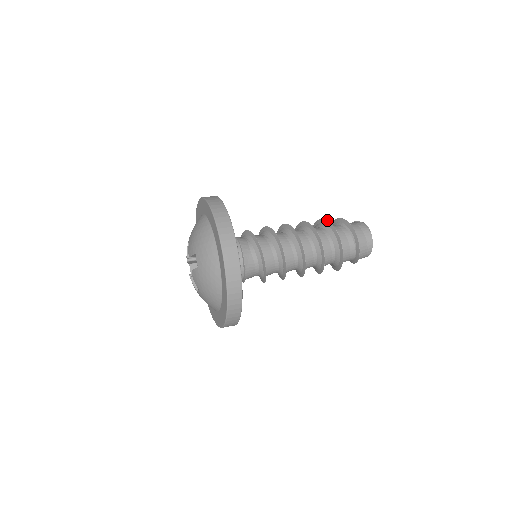
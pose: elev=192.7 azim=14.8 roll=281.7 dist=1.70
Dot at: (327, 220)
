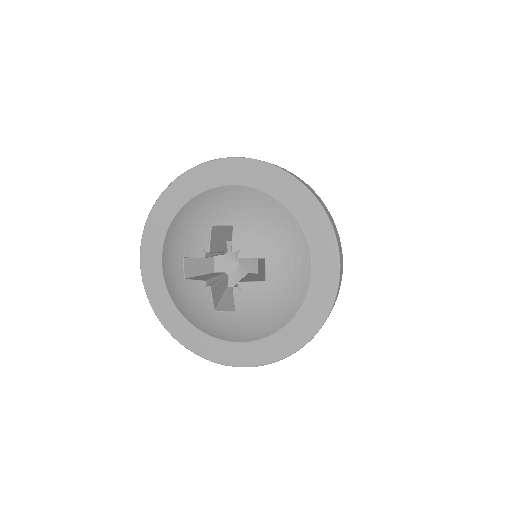
Dot at: occluded
